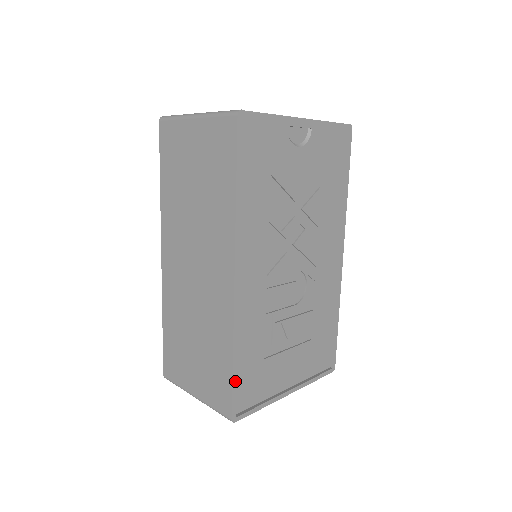
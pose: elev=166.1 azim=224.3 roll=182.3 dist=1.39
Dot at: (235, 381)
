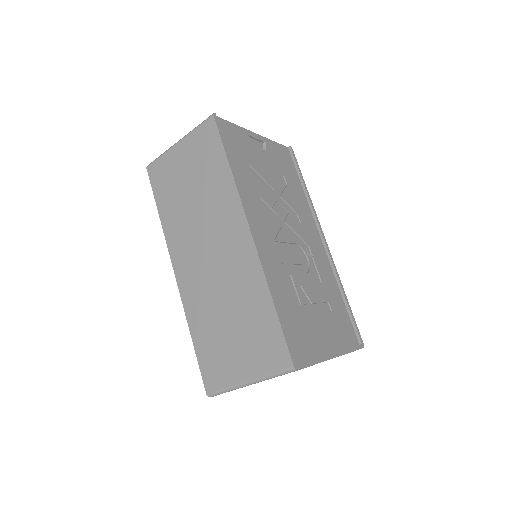
Dot at: (283, 326)
